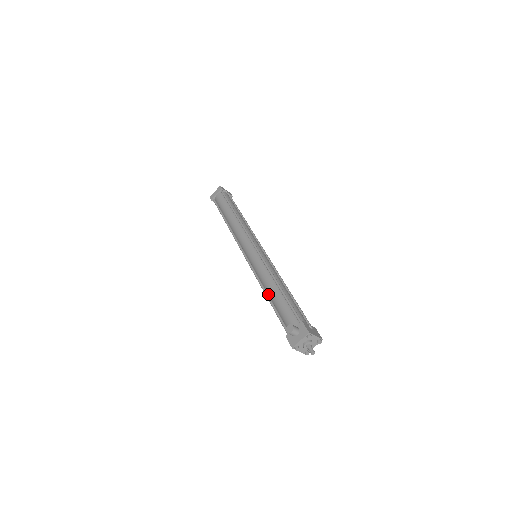
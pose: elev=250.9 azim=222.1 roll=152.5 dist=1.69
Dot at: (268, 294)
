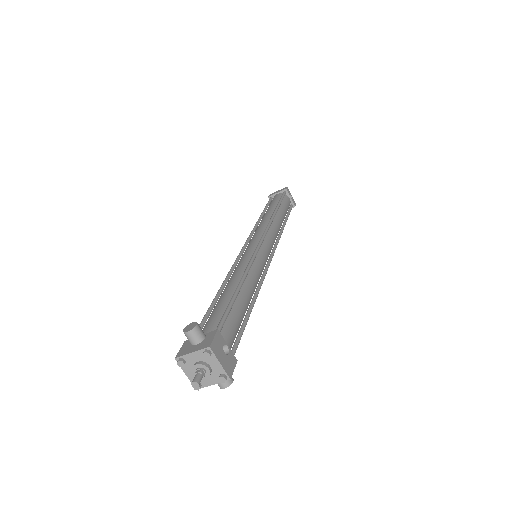
Dot at: occluded
